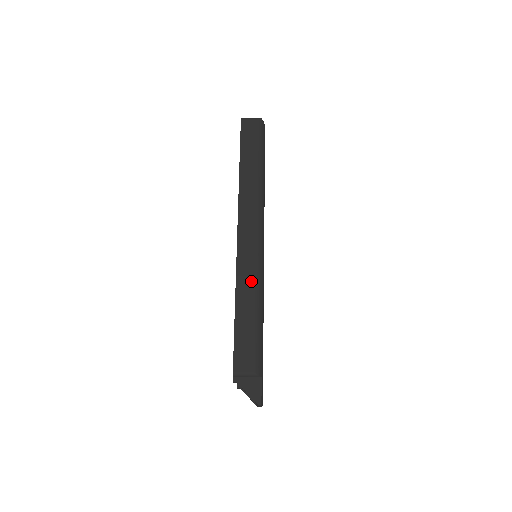
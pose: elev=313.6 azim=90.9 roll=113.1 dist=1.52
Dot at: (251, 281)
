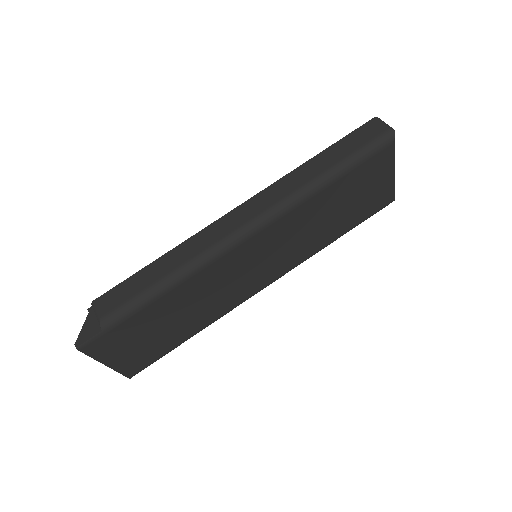
Dot at: (192, 253)
